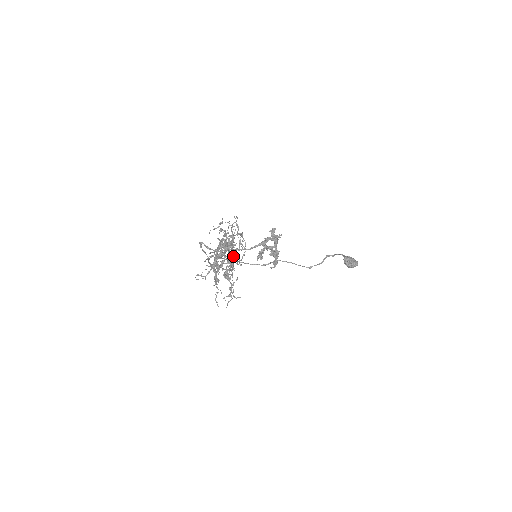
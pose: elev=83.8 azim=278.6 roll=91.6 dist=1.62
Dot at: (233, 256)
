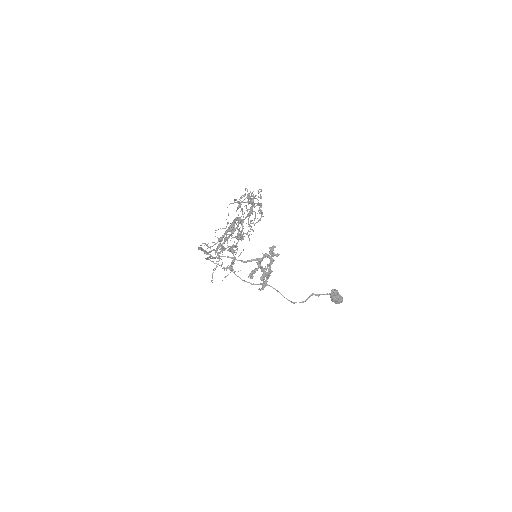
Dot at: (248, 223)
